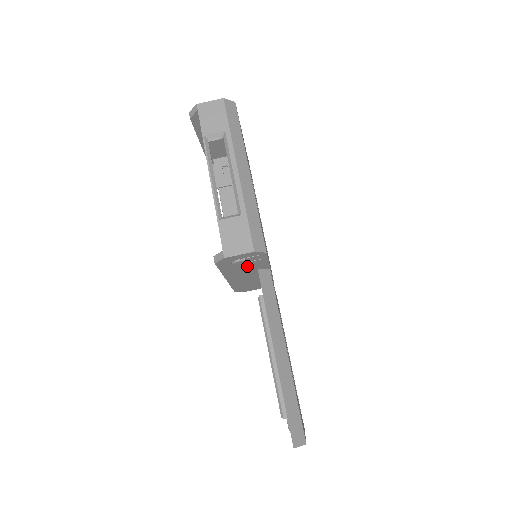
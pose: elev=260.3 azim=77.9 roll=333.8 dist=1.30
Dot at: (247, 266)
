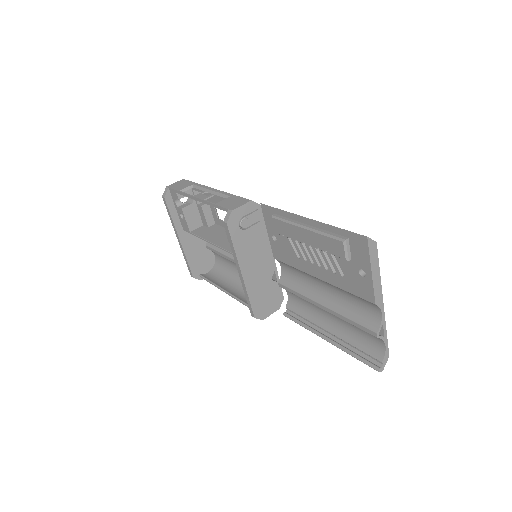
Dot at: (252, 238)
